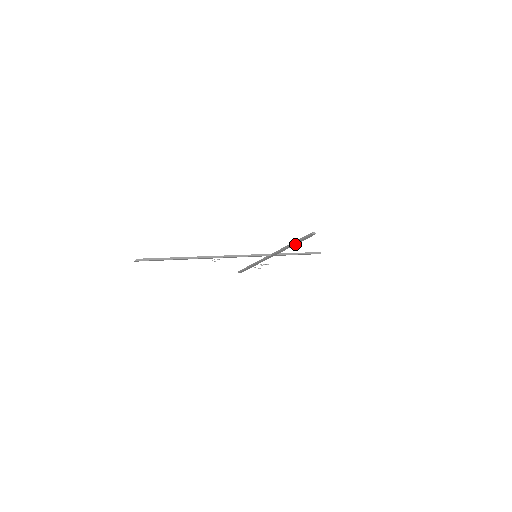
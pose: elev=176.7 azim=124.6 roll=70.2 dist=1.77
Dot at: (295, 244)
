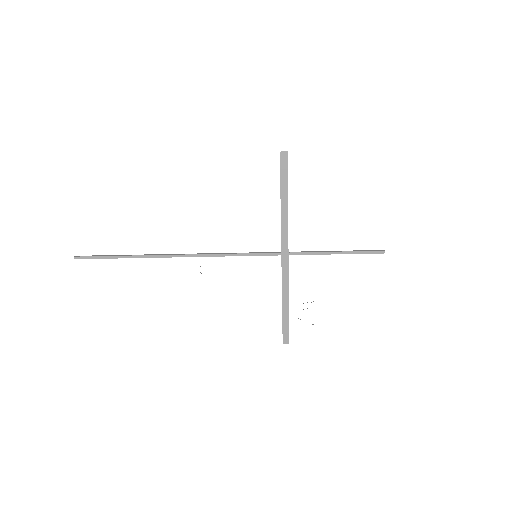
Dot at: (286, 200)
